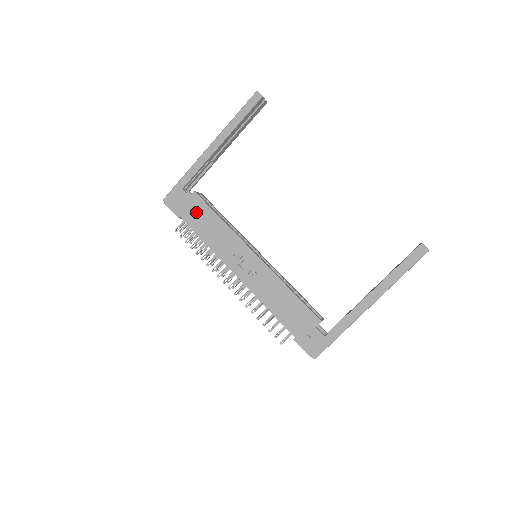
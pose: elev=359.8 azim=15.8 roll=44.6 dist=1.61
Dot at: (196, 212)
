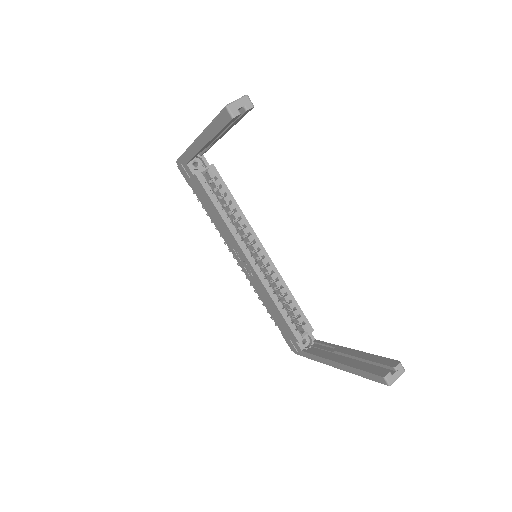
Dot at: (201, 193)
